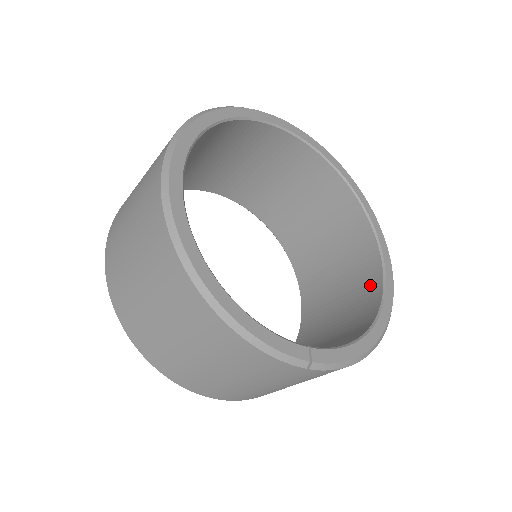
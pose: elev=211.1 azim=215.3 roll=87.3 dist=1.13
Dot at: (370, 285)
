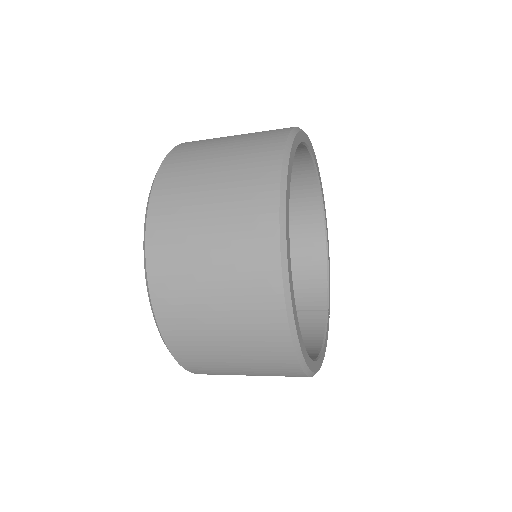
Dot at: (308, 201)
